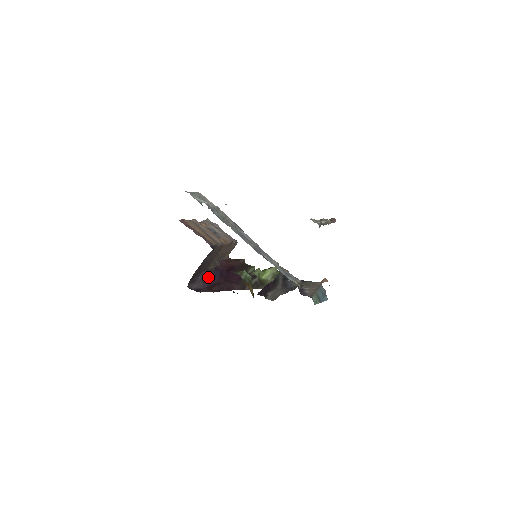
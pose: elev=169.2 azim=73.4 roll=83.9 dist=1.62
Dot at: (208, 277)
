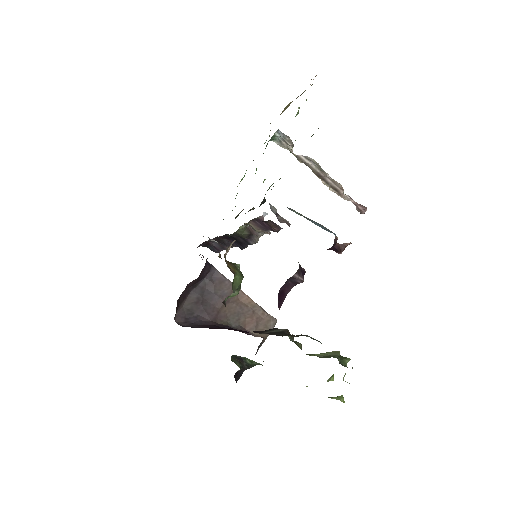
Dot at: (212, 325)
